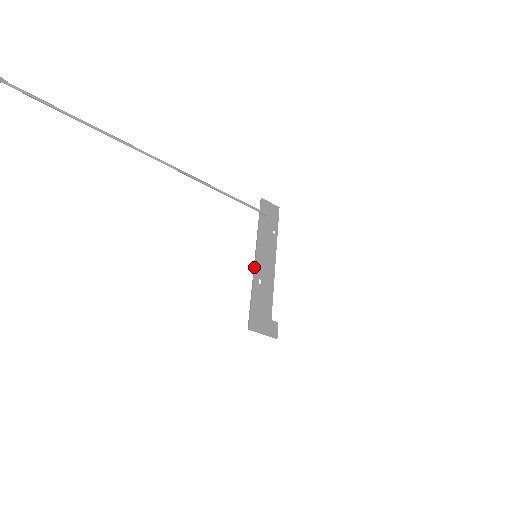
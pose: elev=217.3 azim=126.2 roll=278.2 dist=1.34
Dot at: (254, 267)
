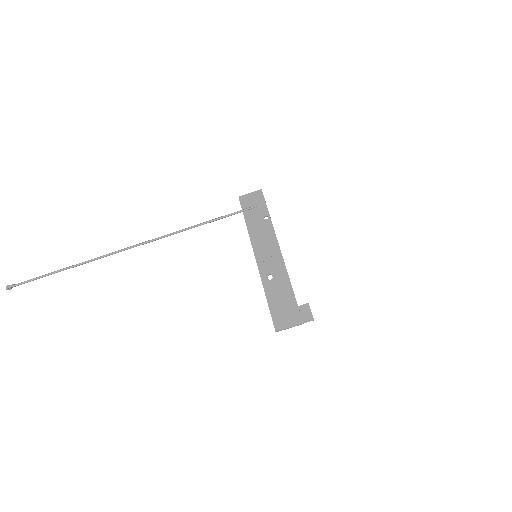
Dot at: occluded
